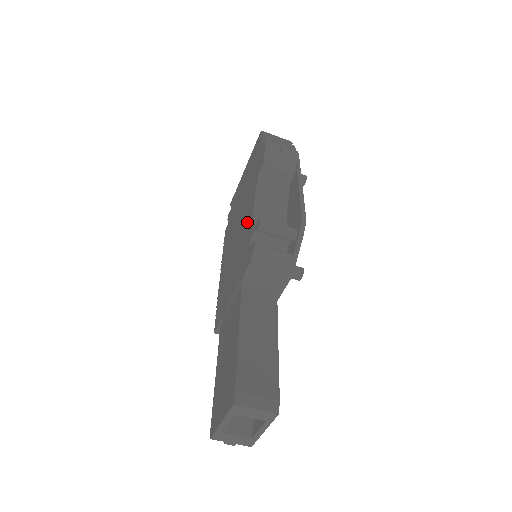
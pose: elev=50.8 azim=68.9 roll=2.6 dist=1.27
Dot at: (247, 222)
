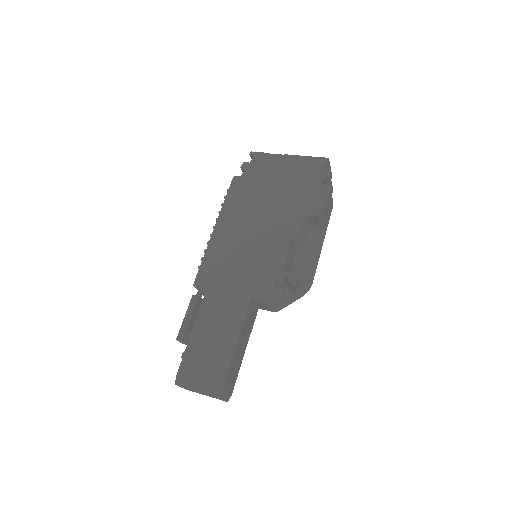
Dot at: (277, 245)
